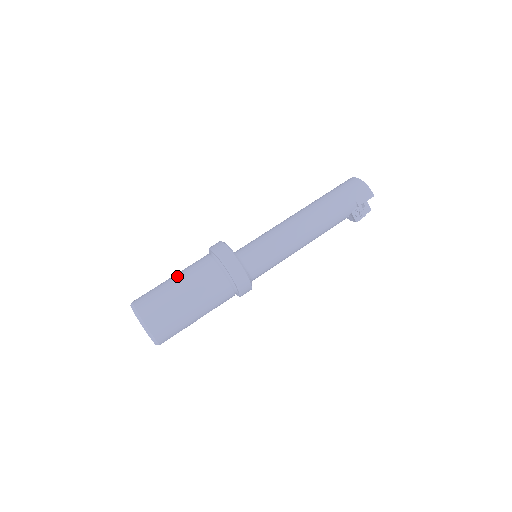
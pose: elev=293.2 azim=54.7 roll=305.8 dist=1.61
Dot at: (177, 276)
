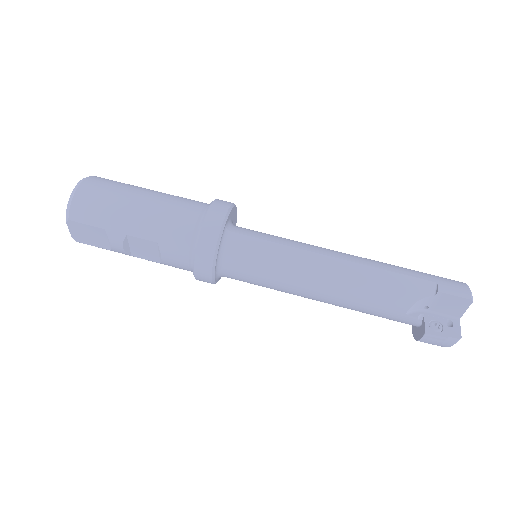
Dot at: occluded
